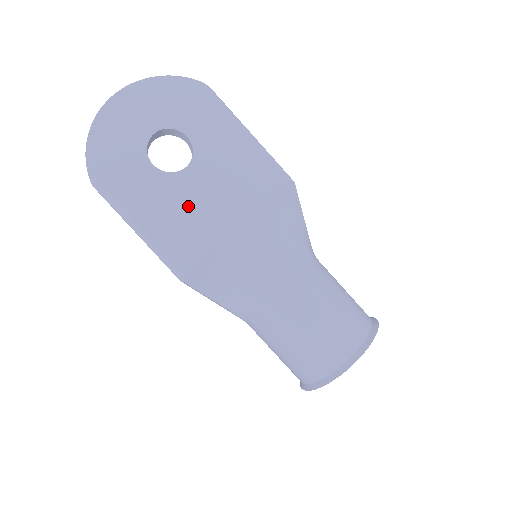
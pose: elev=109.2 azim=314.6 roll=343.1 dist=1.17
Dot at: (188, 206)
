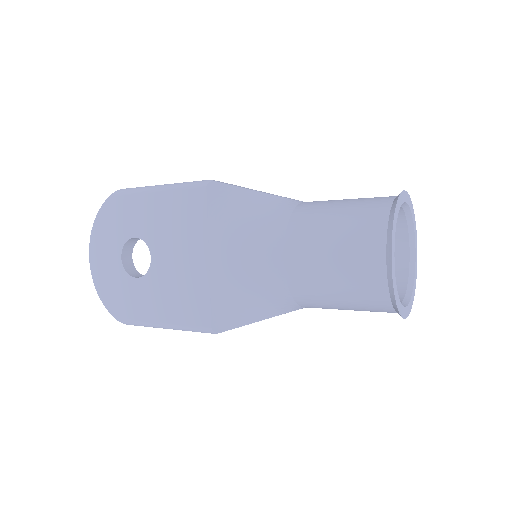
Dot at: (173, 281)
